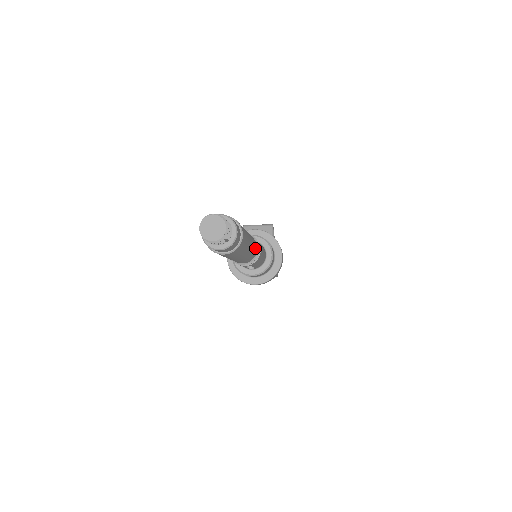
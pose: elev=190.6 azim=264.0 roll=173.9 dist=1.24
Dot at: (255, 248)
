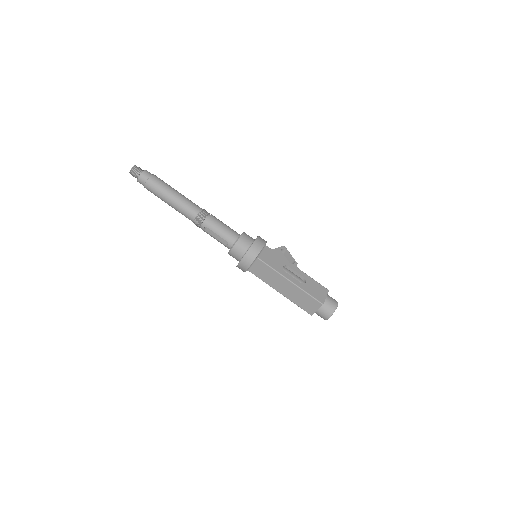
Dot at: (193, 206)
